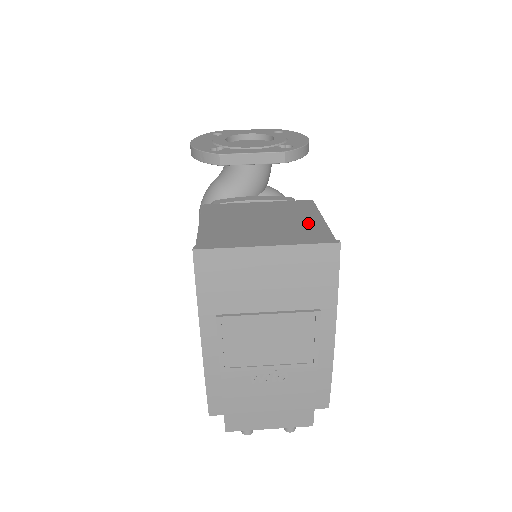
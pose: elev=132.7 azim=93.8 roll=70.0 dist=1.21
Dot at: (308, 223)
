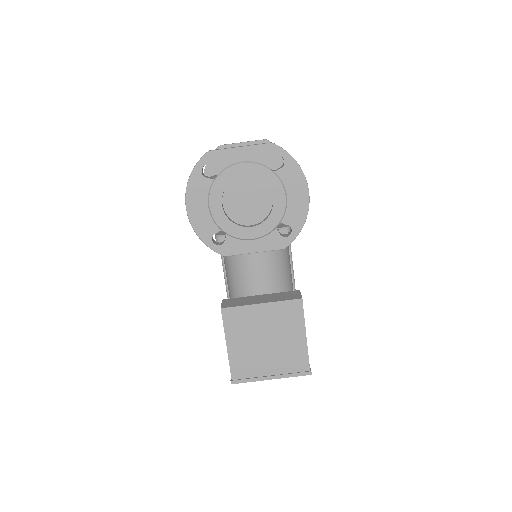
Dot at: (296, 345)
